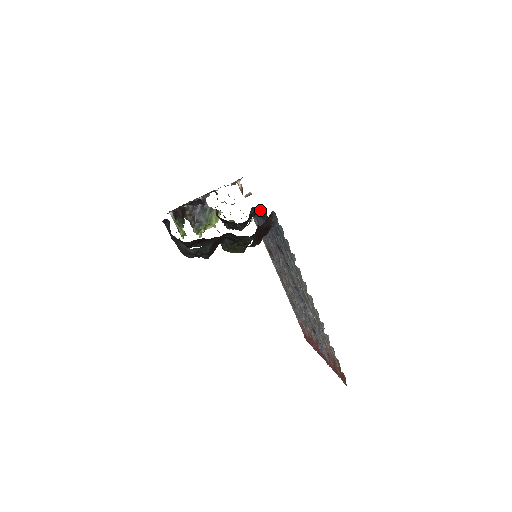
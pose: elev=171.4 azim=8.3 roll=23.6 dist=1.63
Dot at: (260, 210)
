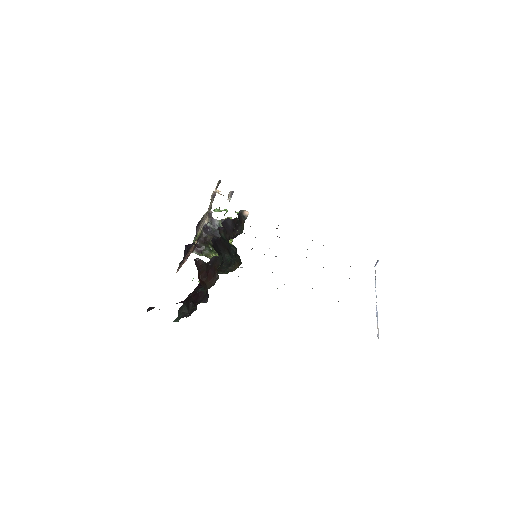
Dot at: (222, 227)
